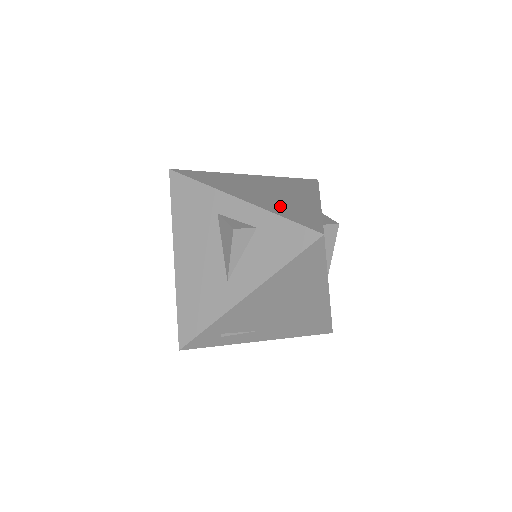
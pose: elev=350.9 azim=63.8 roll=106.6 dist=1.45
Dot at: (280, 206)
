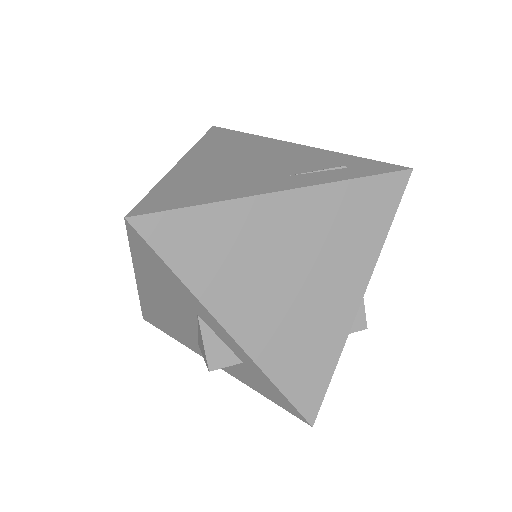
Dot at: (287, 346)
